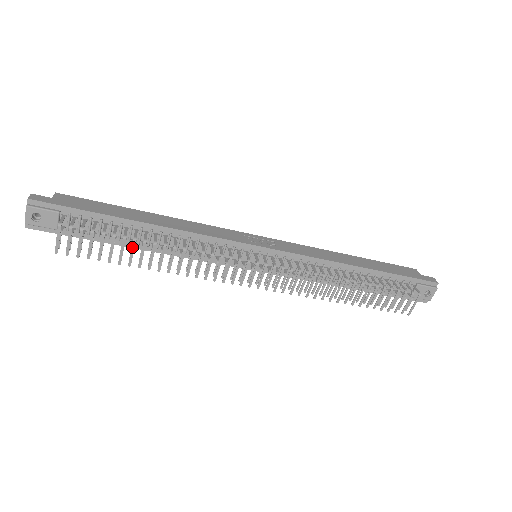
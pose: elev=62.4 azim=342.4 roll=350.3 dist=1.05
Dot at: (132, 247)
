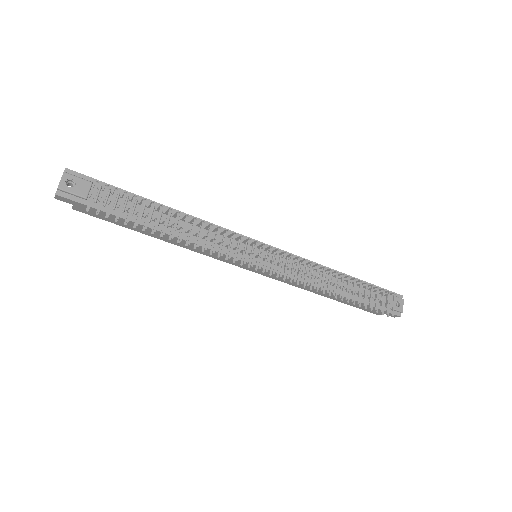
Dot at: (159, 213)
